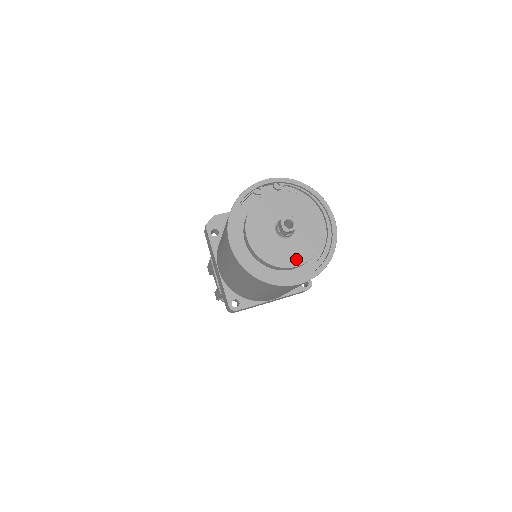
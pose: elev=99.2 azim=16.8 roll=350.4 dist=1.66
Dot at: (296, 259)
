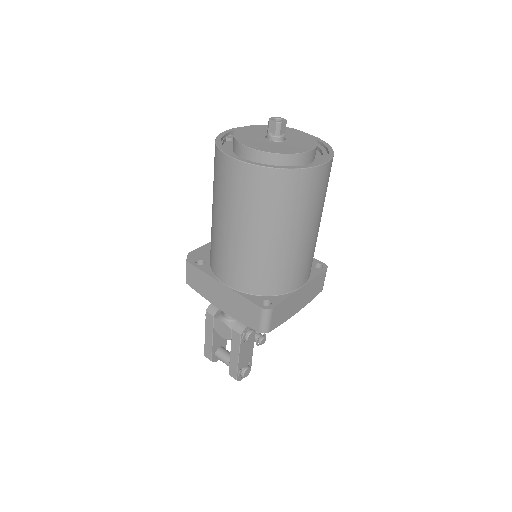
Dot at: (304, 148)
